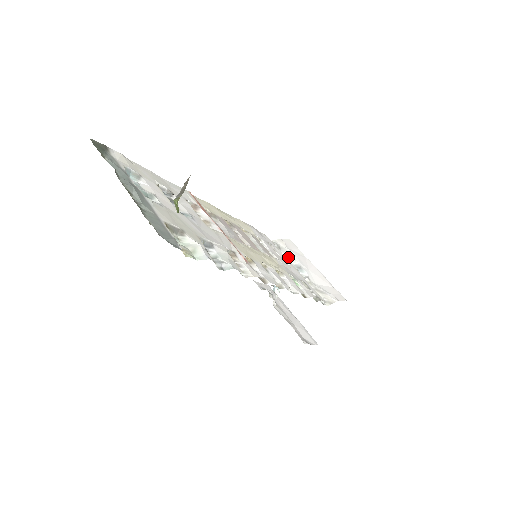
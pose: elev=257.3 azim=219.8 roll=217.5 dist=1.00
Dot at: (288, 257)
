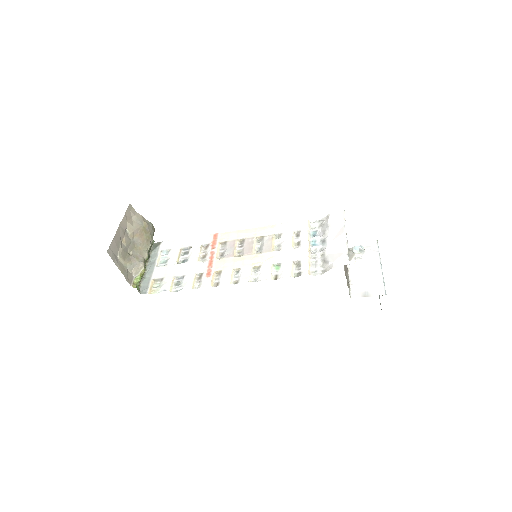
Dot at: (322, 233)
